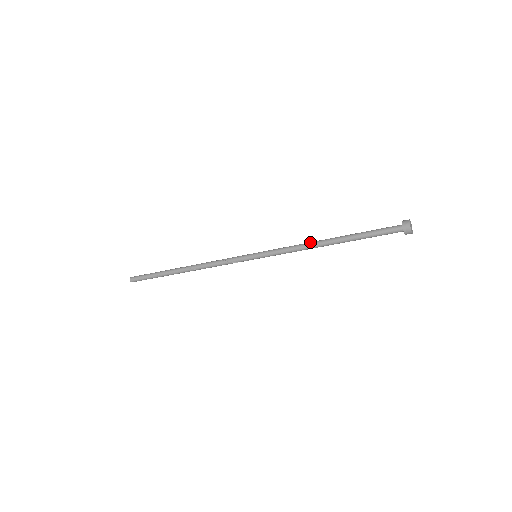
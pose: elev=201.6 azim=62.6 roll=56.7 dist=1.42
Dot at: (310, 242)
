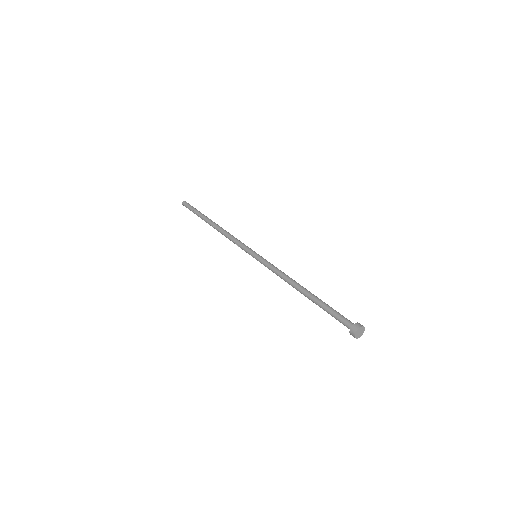
Dot at: (289, 281)
